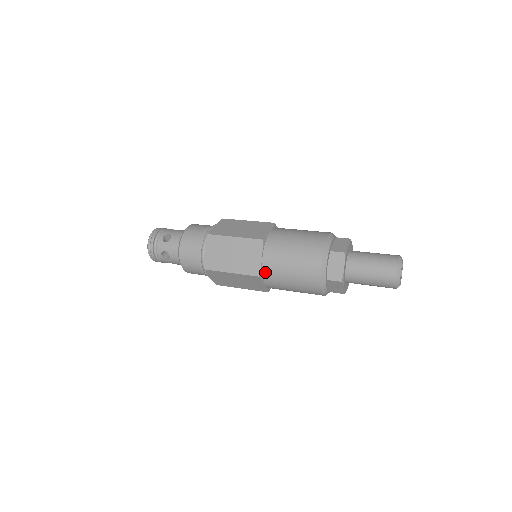
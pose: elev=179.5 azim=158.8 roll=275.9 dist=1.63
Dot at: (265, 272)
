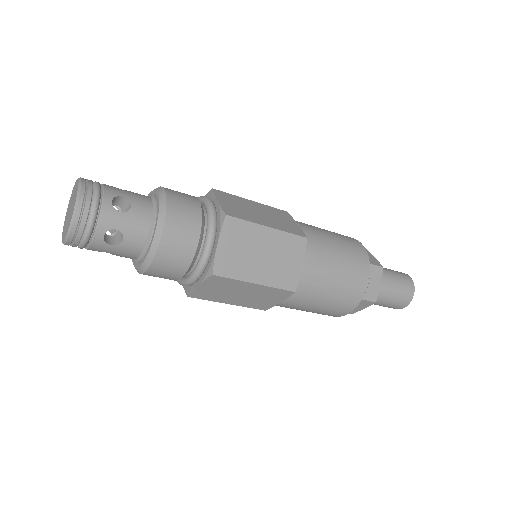
Dot at: (300, 285)
